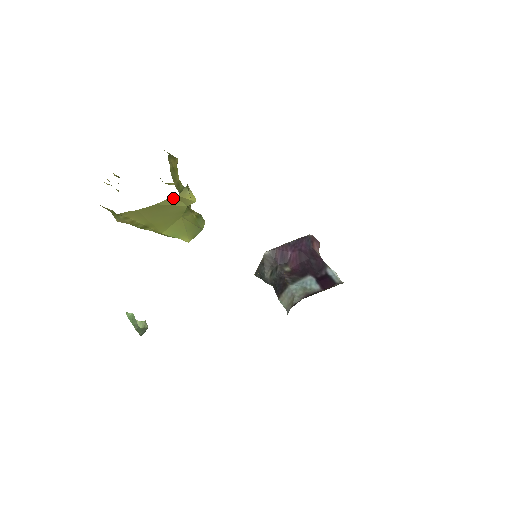
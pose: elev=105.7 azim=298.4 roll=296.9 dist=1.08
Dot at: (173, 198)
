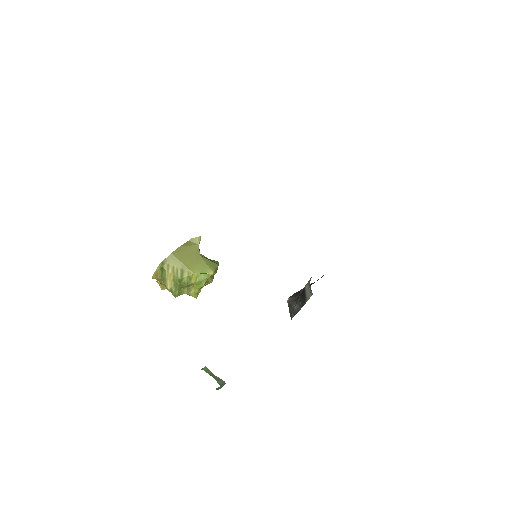
Dot at: (189, 242)
